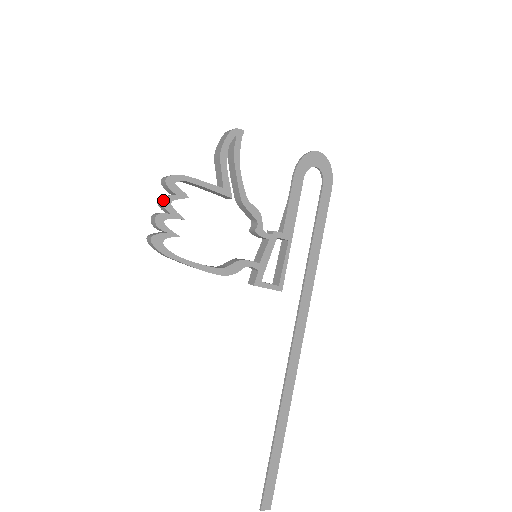
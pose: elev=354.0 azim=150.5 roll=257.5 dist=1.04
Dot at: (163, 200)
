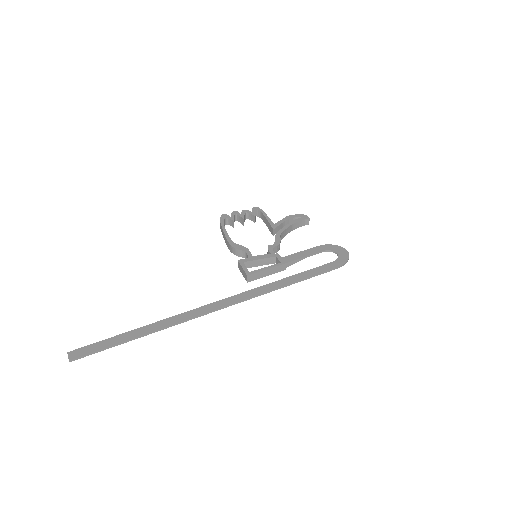
Dot at: (245, 210)
